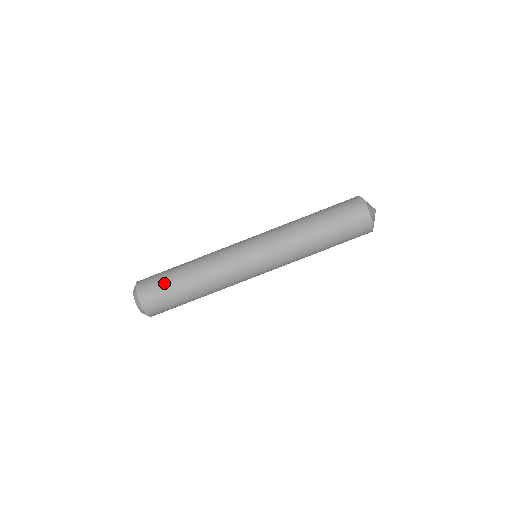
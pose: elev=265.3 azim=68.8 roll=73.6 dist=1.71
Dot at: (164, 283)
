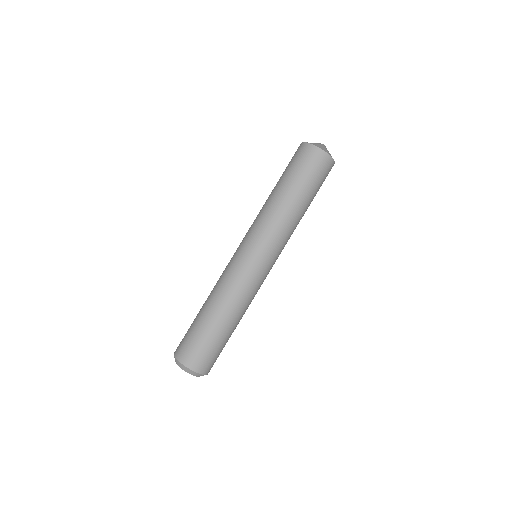
Dot at: (202, 340)
